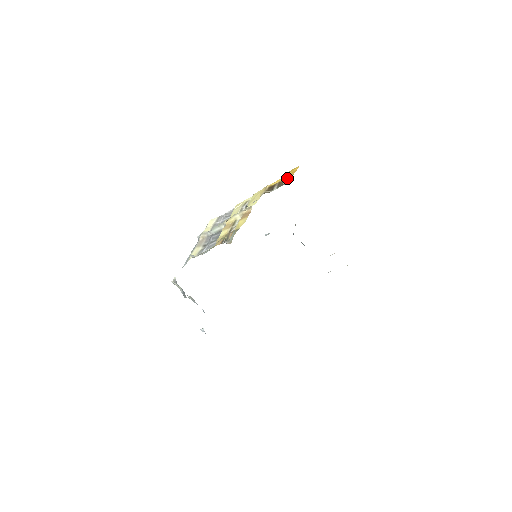
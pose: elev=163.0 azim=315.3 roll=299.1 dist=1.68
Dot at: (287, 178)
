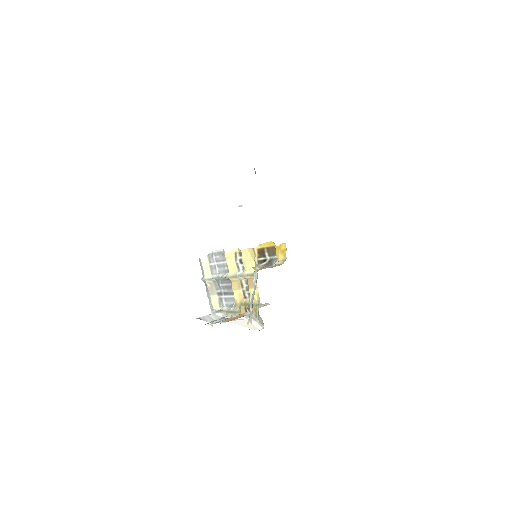
Dot at: (280, 258)
